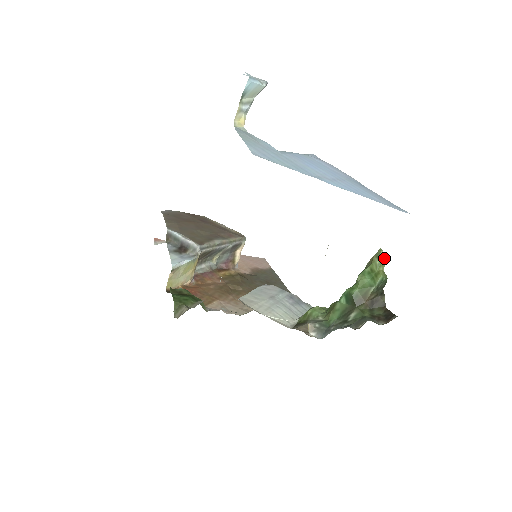
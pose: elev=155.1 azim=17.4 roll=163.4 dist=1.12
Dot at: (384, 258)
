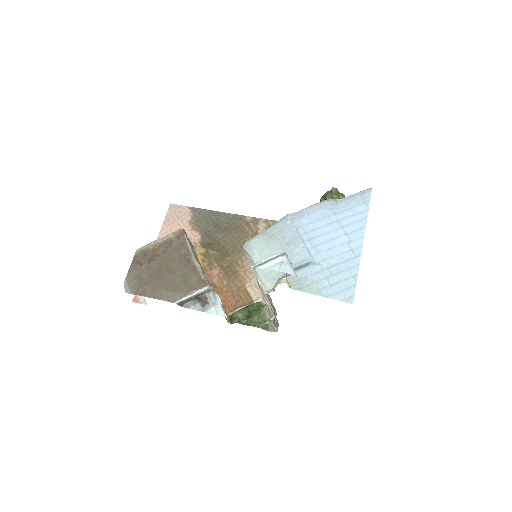
Dot at: (337, 190)
